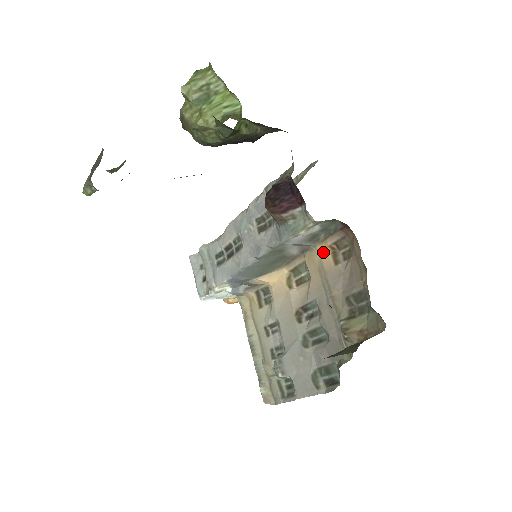
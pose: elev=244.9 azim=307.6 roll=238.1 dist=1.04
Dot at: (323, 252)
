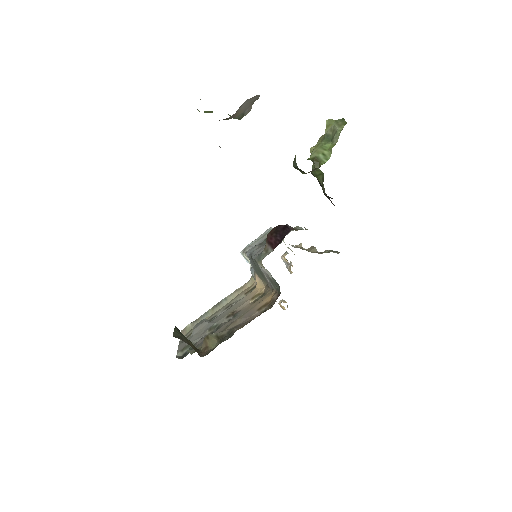
Dot at: (269, 298)
